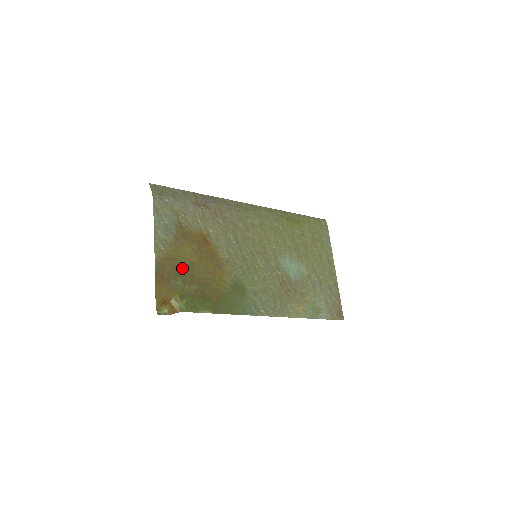
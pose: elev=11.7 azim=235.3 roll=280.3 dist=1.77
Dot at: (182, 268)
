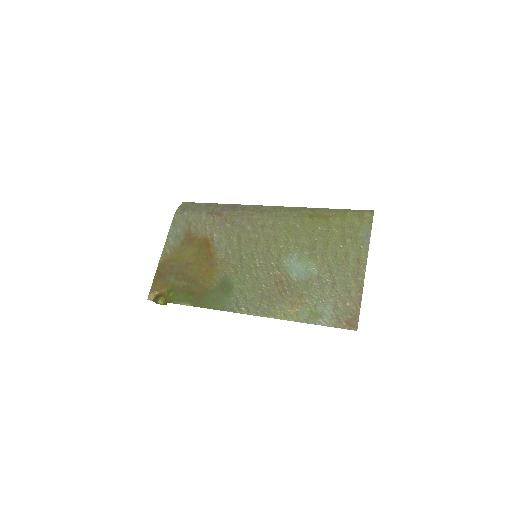
Dot at: (179, 267)
